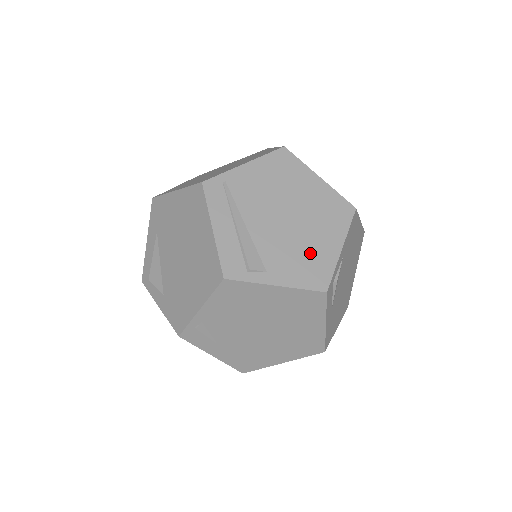
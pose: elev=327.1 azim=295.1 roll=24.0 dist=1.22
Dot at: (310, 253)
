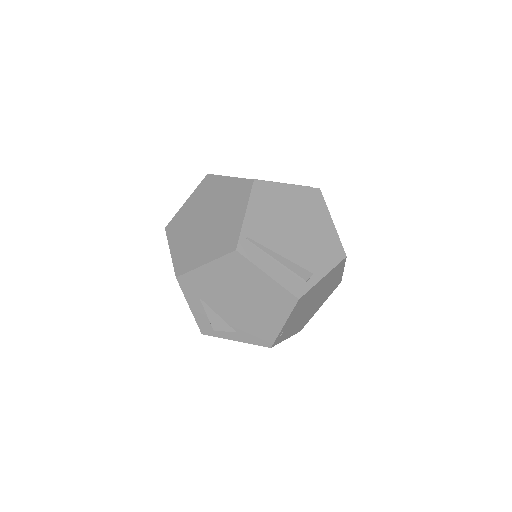
Dot at: (322, 241)
